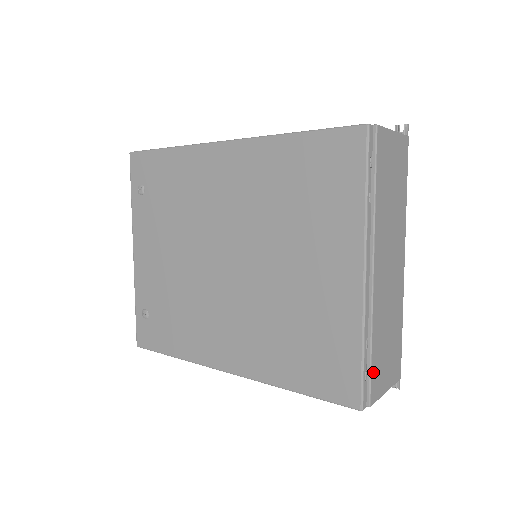
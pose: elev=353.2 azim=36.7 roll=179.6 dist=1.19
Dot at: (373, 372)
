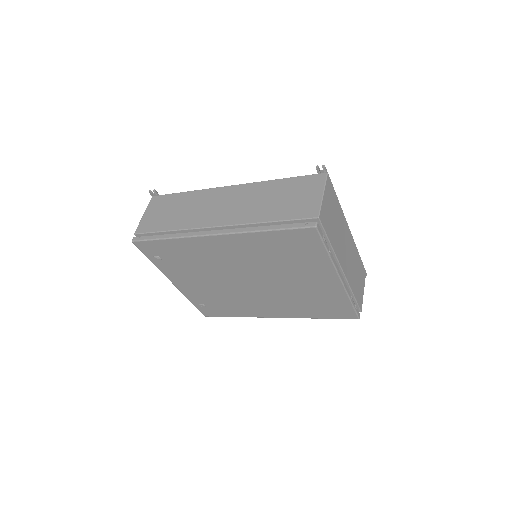
Dot at: (357, 300)
